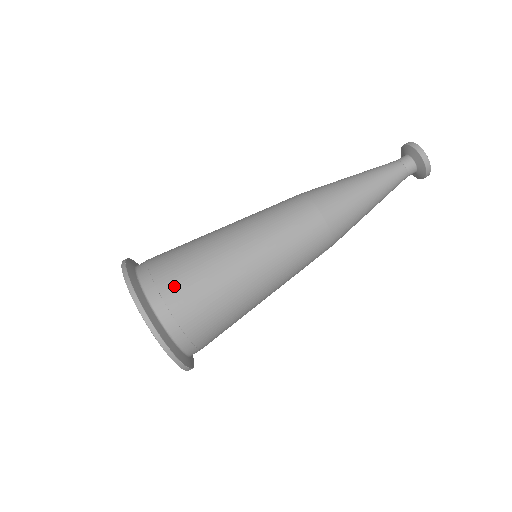
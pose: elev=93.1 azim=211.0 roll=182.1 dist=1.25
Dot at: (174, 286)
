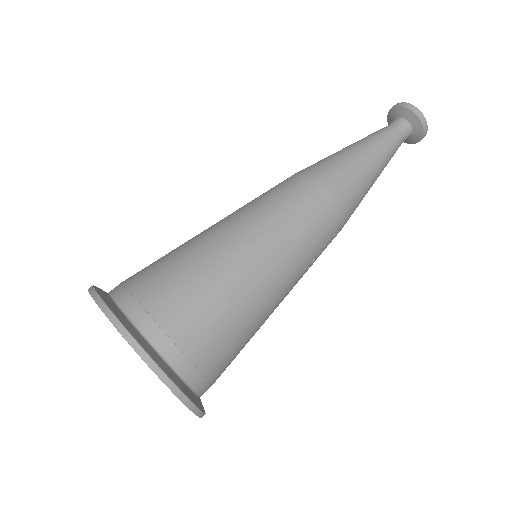
Dot at: (156, 290)
